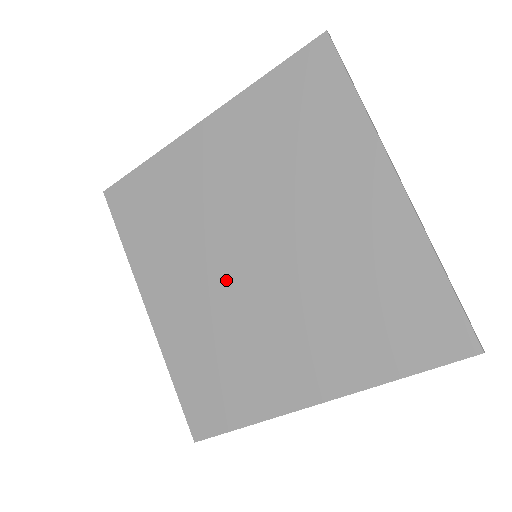
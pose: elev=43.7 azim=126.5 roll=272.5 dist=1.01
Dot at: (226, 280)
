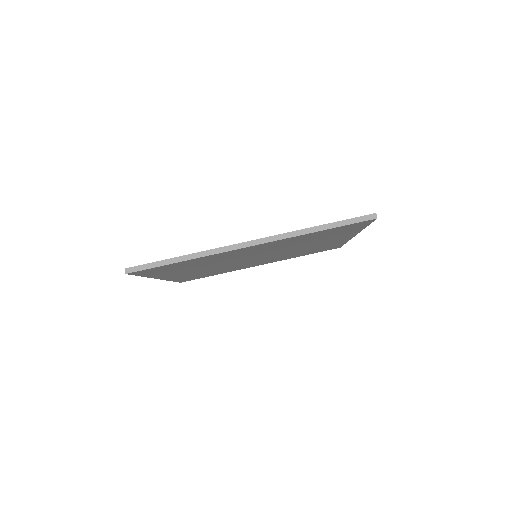
Dot at: occluded
